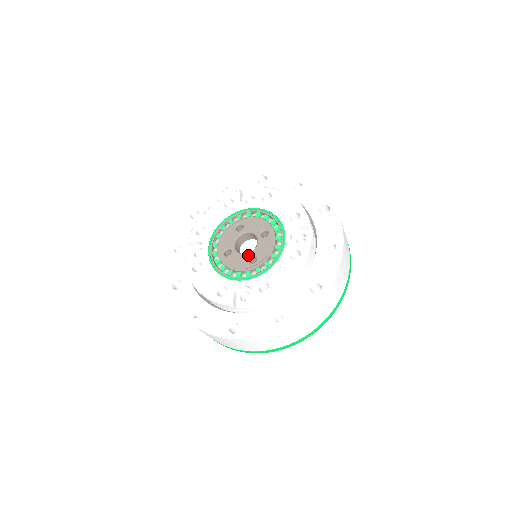
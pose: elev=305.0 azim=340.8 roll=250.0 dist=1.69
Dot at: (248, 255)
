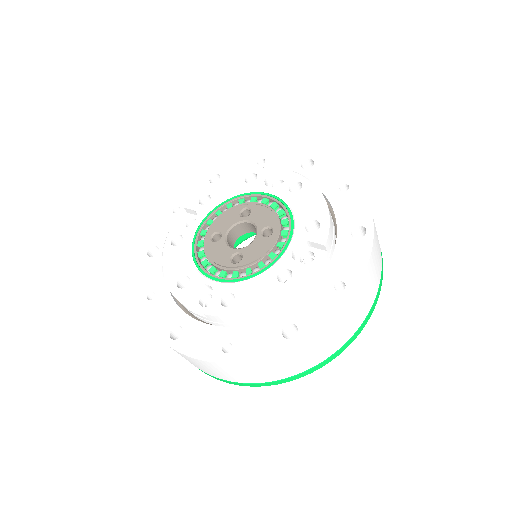
Dot at: (235, 251)
